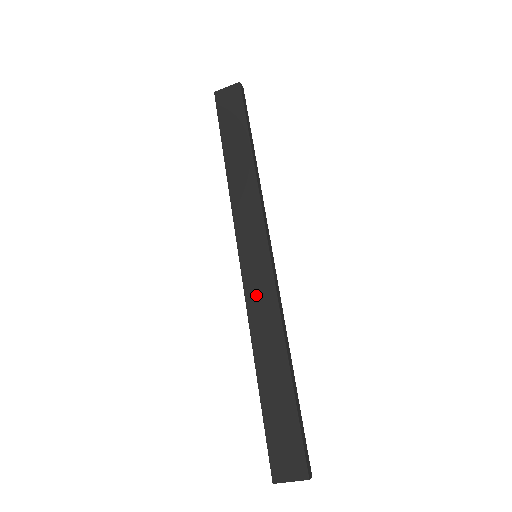
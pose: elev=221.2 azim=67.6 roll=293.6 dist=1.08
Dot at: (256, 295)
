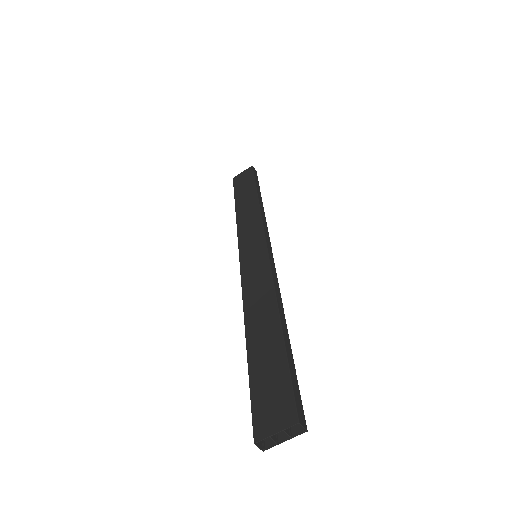
Dot at: (252, 278)
